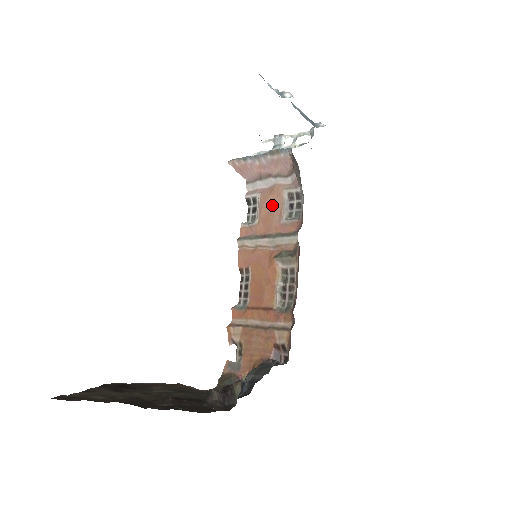
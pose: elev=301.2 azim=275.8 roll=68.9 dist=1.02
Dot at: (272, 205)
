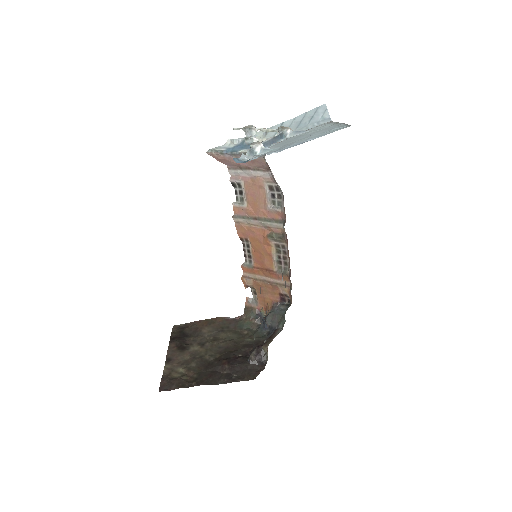
Dot at: (256, 194)
